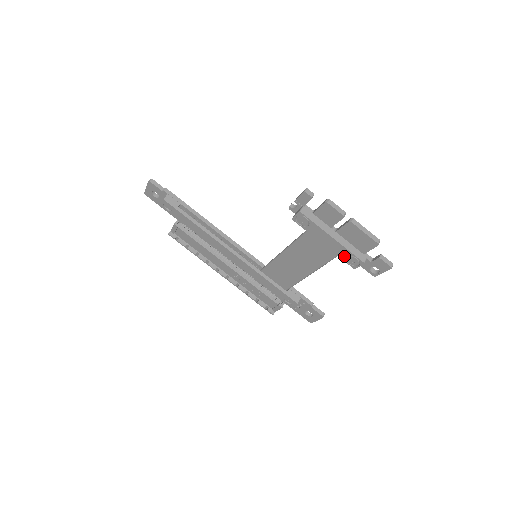
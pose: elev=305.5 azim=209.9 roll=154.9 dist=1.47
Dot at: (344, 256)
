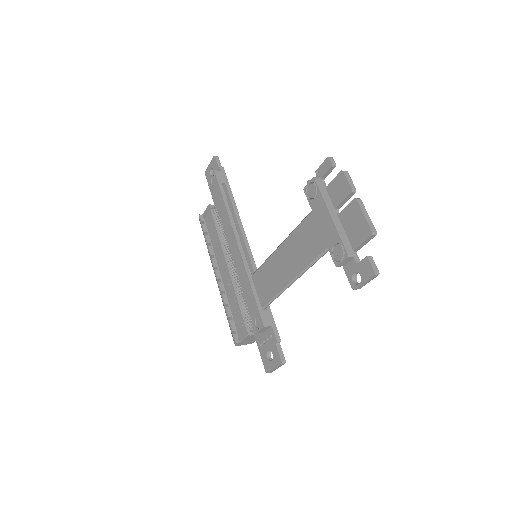
Dot at: (332, 245)
